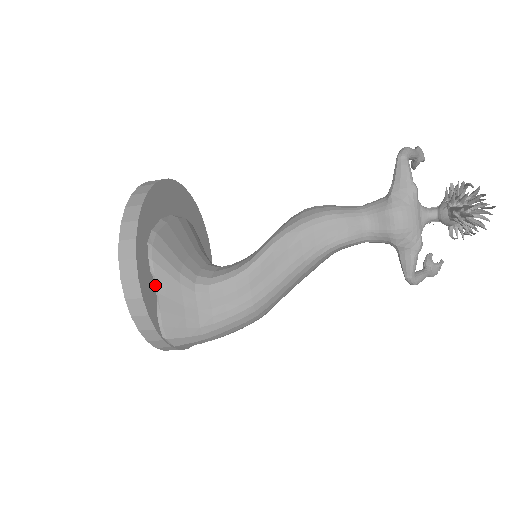
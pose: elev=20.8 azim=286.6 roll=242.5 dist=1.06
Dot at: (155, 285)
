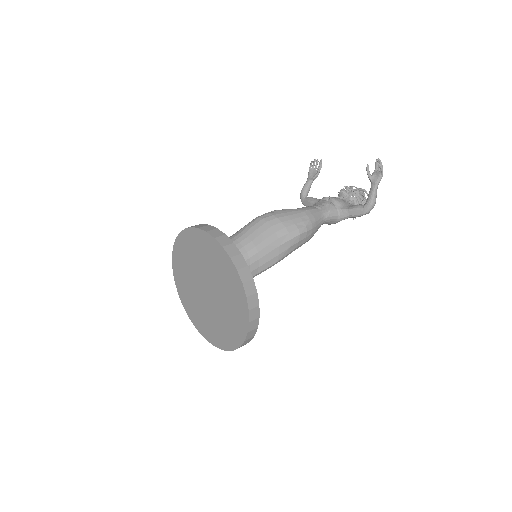
Dot at: occluded
